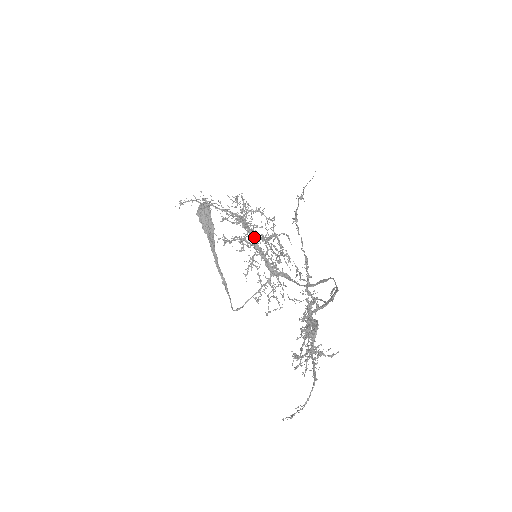
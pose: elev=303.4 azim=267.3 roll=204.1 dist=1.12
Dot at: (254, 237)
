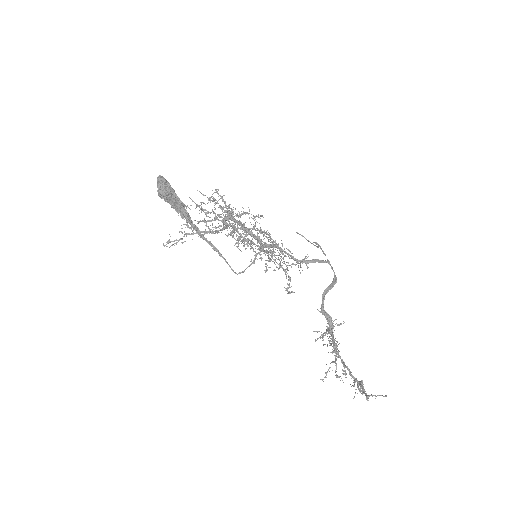
Dot at: (239, 223)
